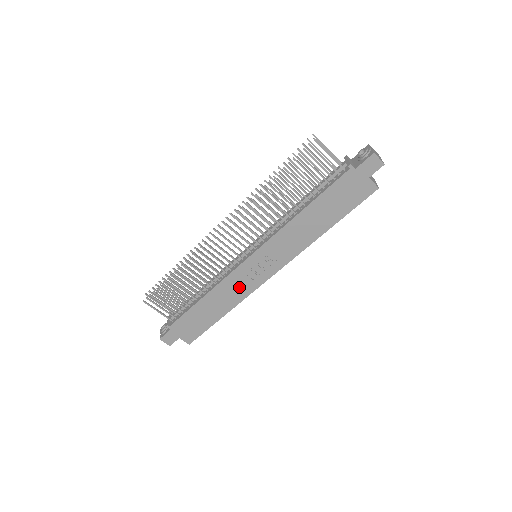
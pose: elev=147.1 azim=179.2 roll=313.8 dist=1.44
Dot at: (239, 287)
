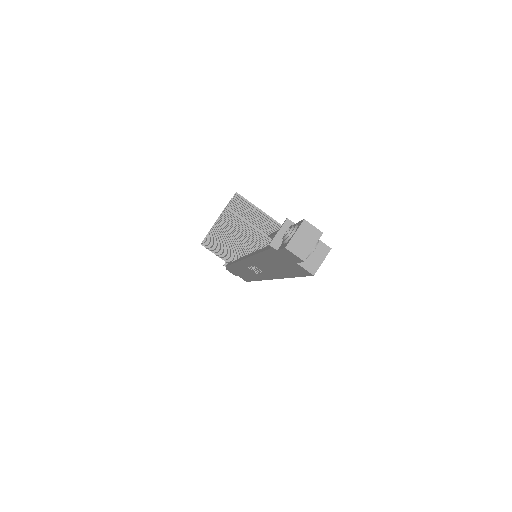
Dot at: (251, 272)
